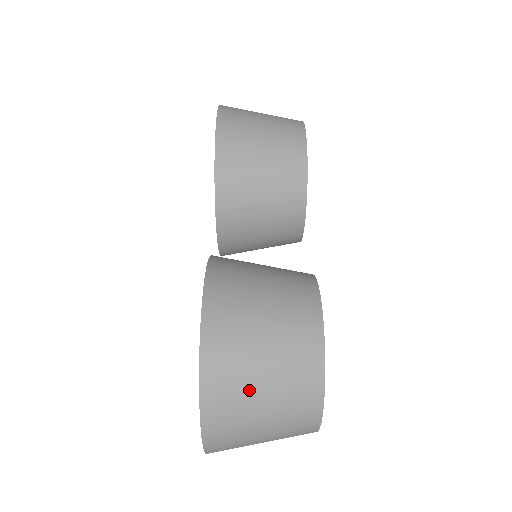
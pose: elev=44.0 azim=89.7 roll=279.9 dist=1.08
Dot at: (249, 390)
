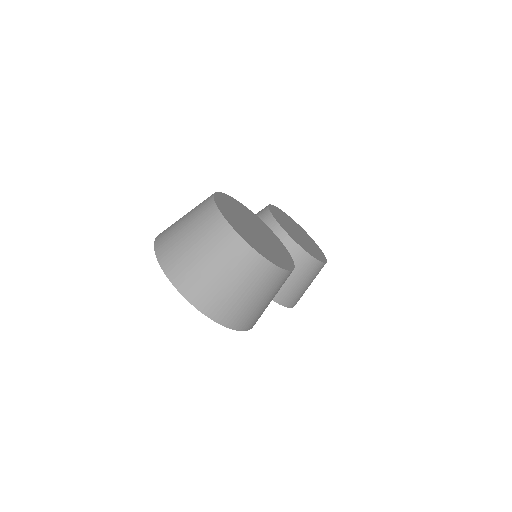
Dot at: (176, 228)
